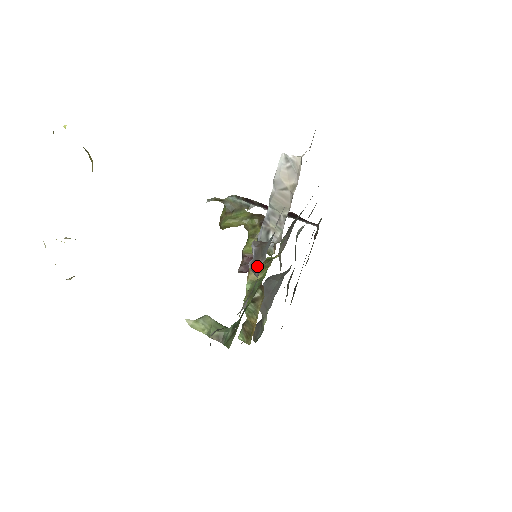
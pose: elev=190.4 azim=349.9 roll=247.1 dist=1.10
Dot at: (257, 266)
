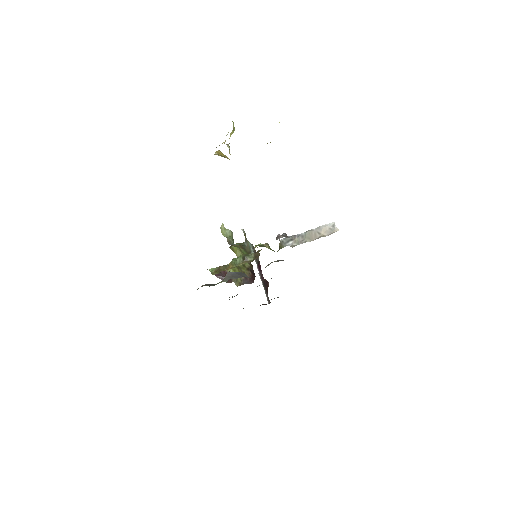
Dot at: (282, 236)
